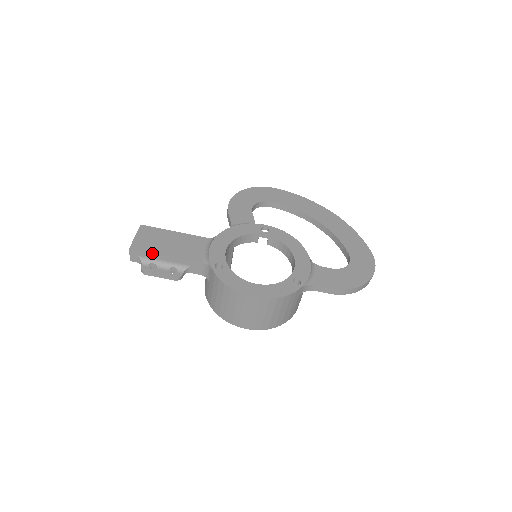
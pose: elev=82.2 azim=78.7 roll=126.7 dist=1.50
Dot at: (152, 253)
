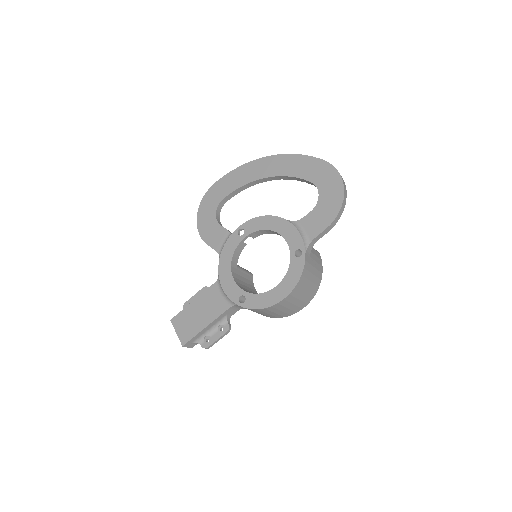
Dot at: (197, 334)
